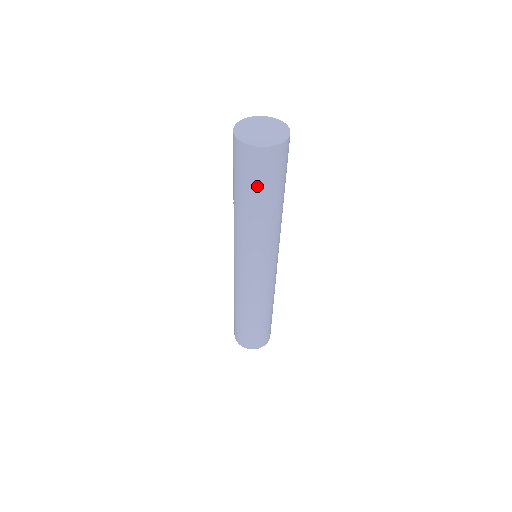
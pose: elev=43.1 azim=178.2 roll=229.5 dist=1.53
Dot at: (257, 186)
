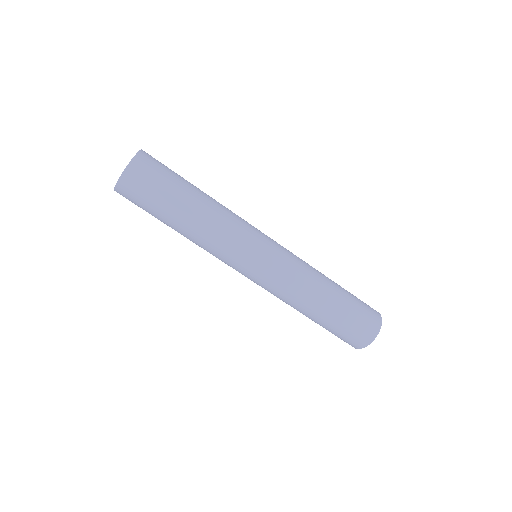
Dot at: (160, 196)
